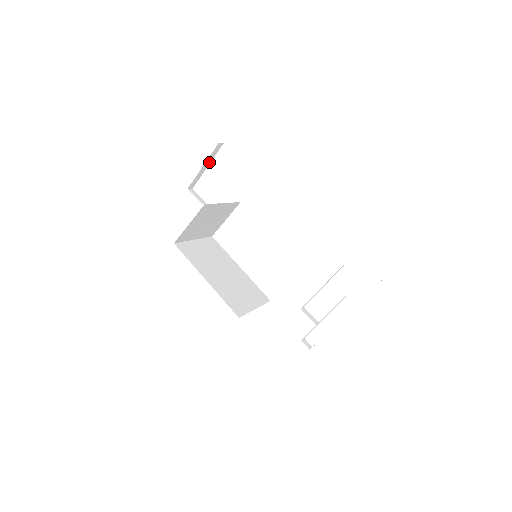
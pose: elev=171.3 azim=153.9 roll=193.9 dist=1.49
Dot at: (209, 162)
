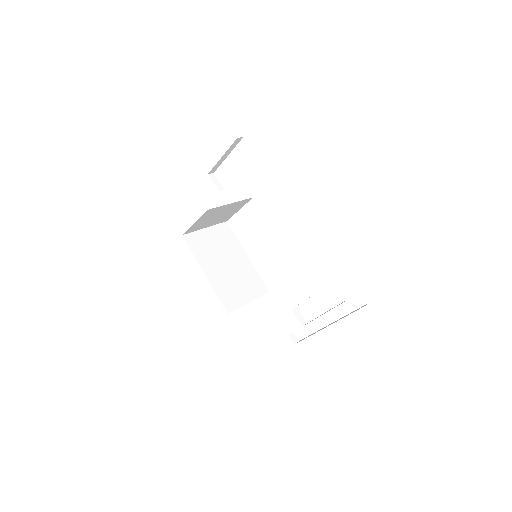
Dot at: (229, 152)
